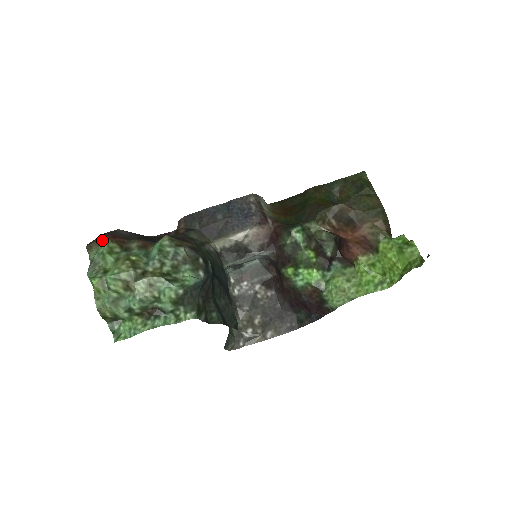
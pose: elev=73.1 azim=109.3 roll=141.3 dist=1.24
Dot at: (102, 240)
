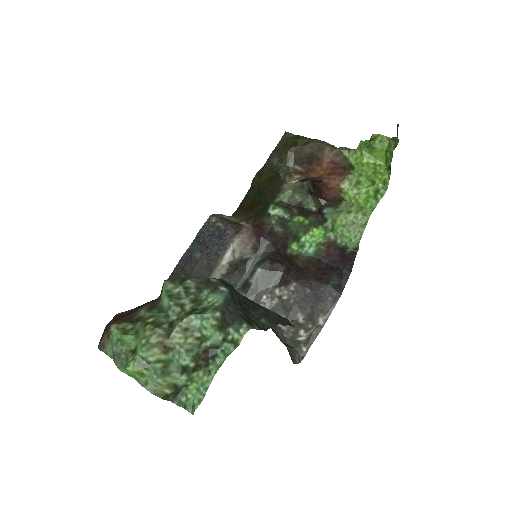
Dot at: (109, 329)
